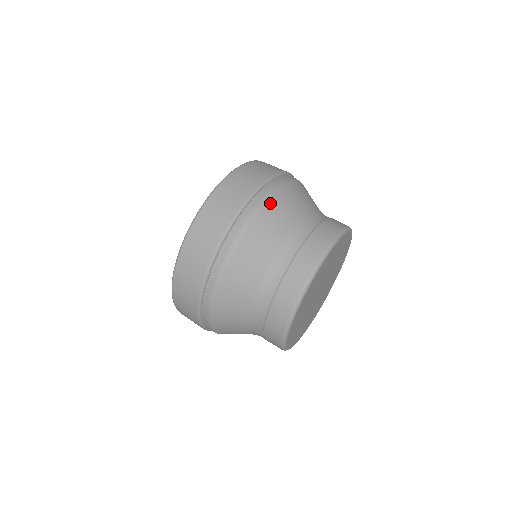
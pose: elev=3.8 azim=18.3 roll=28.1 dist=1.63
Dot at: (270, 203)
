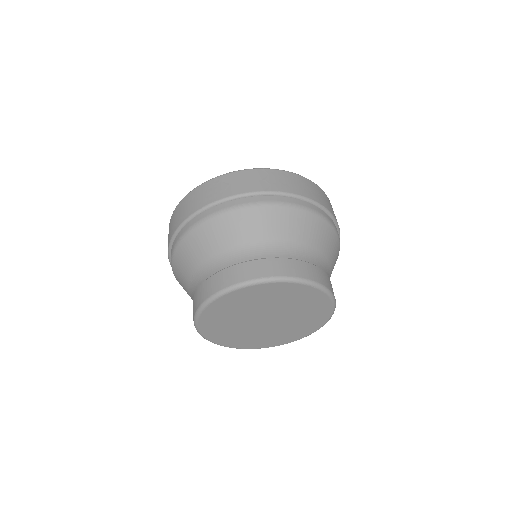
Dot at: (203, 227)
